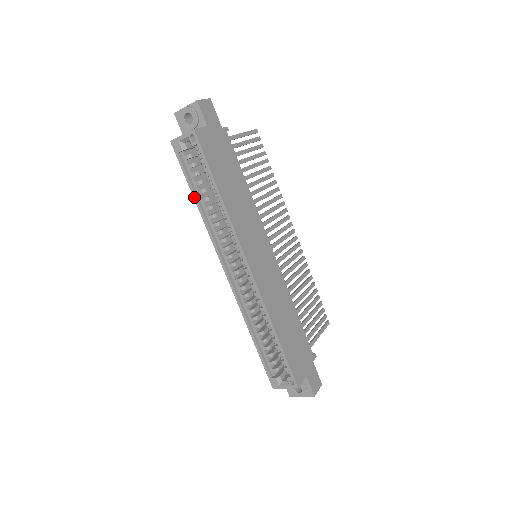
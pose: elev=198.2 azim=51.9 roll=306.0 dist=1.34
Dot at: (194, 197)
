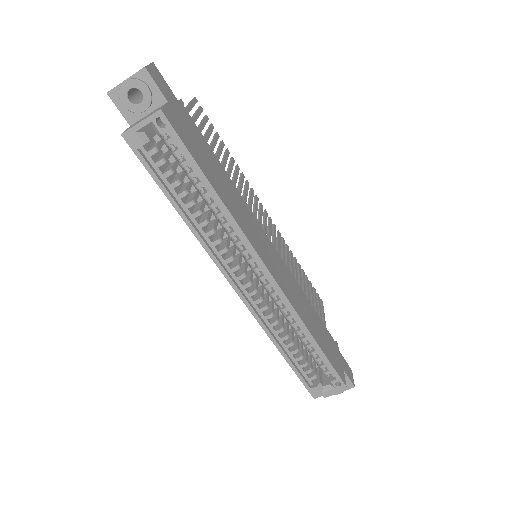
Dot at: (174, 205)
